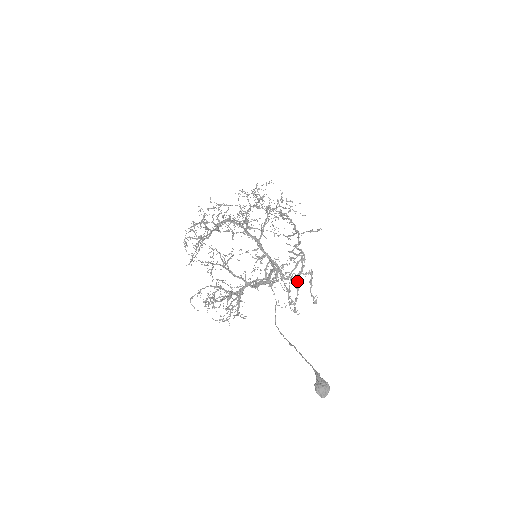
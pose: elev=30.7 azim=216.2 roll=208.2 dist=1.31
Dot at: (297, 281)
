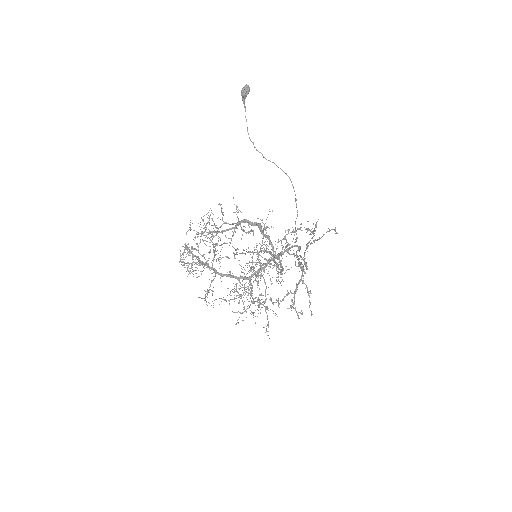
Dot at: (308, 243)
